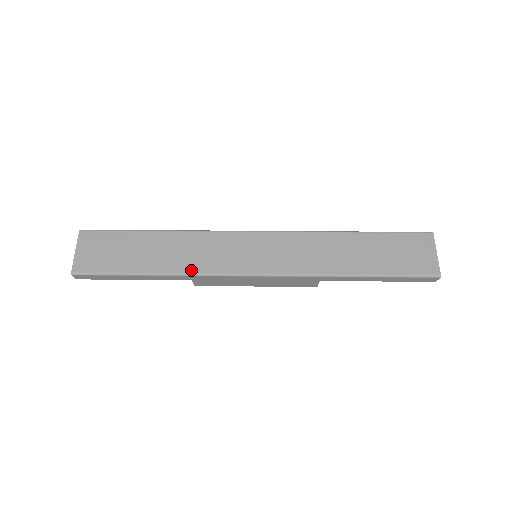
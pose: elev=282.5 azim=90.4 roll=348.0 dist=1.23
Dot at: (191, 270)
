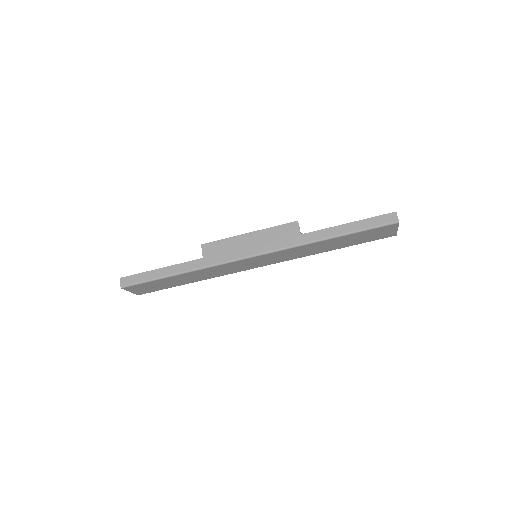
Dot at: occluded
